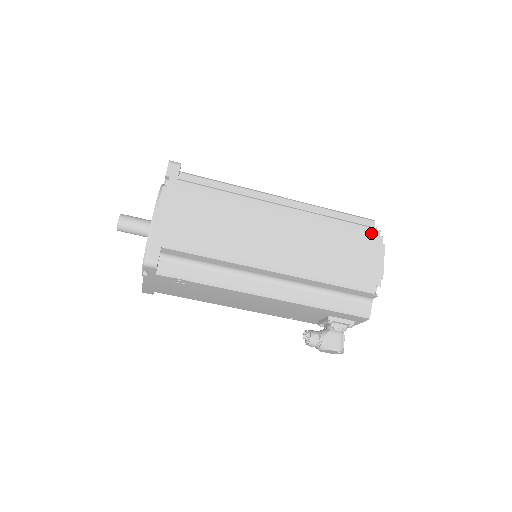
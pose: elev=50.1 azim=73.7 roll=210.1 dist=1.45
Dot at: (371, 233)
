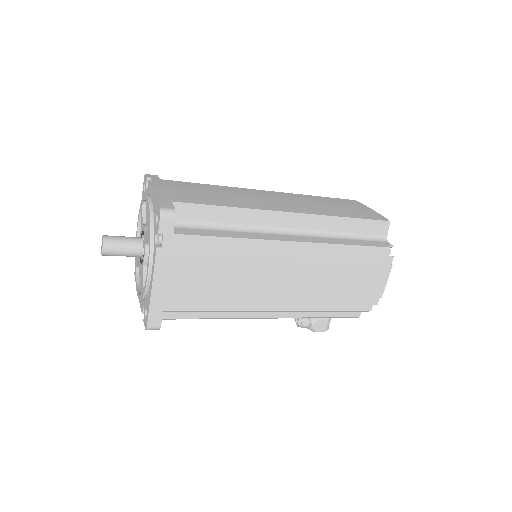
Dot at: (382, 256)
